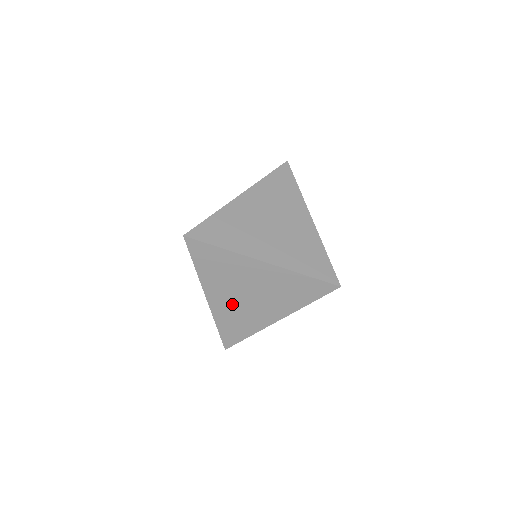
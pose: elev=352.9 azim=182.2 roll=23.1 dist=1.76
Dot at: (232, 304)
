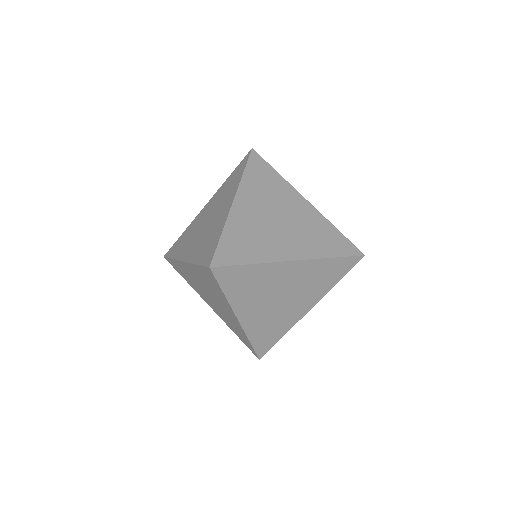
Dot at: (195, 279)
